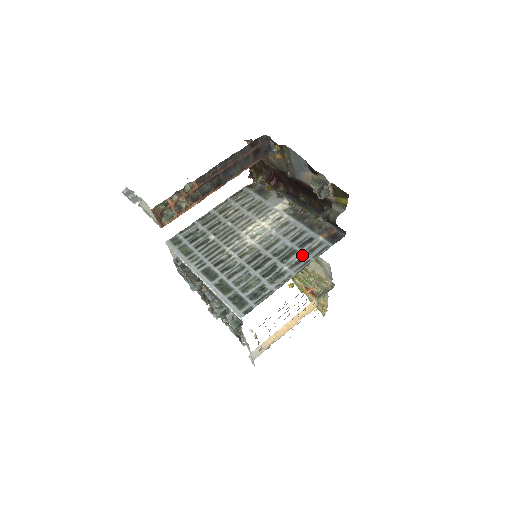
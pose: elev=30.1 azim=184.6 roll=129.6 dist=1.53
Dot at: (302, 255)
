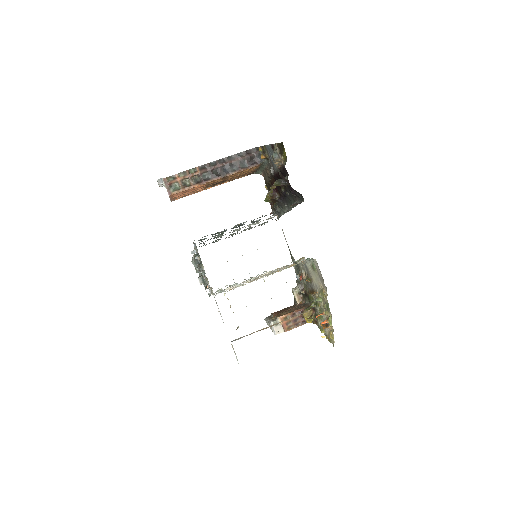
Dot at: (265, 215)
